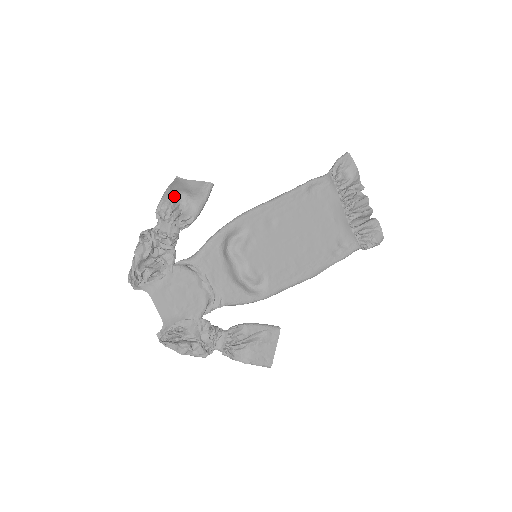
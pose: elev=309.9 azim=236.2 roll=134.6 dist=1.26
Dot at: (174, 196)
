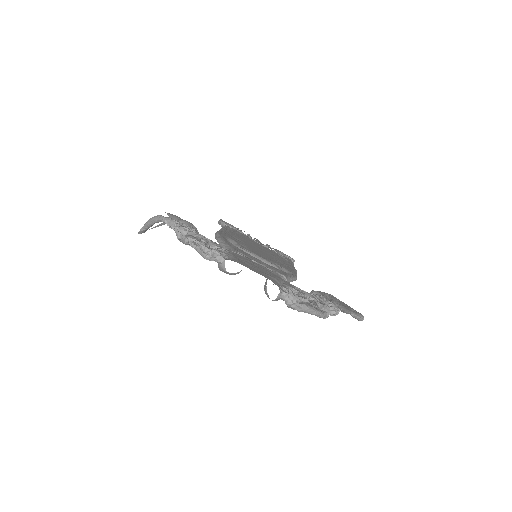
Dot at: occluded
